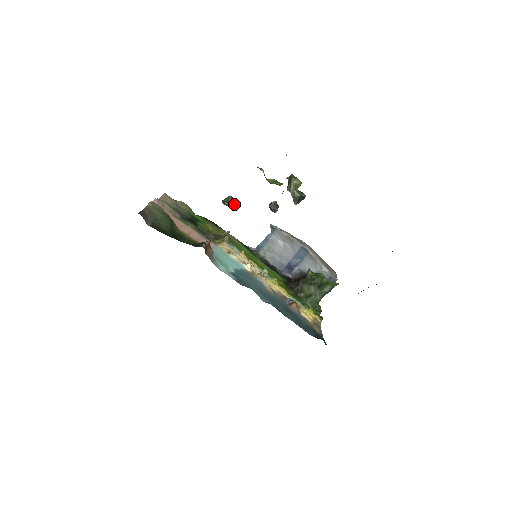
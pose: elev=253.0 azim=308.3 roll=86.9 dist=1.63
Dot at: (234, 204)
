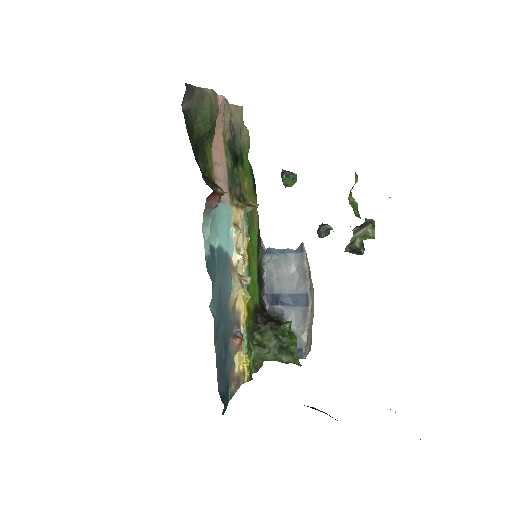
Dot at: (291, 185)
